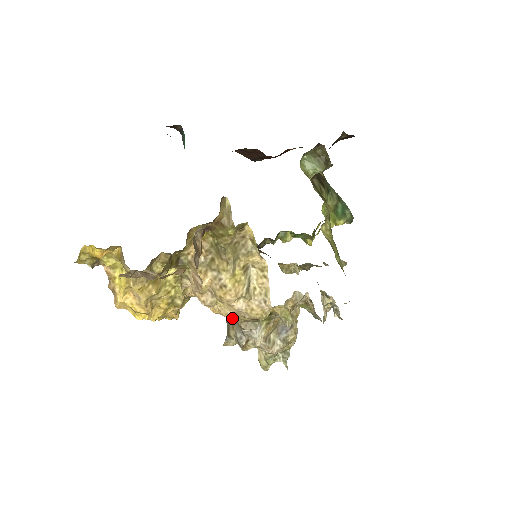
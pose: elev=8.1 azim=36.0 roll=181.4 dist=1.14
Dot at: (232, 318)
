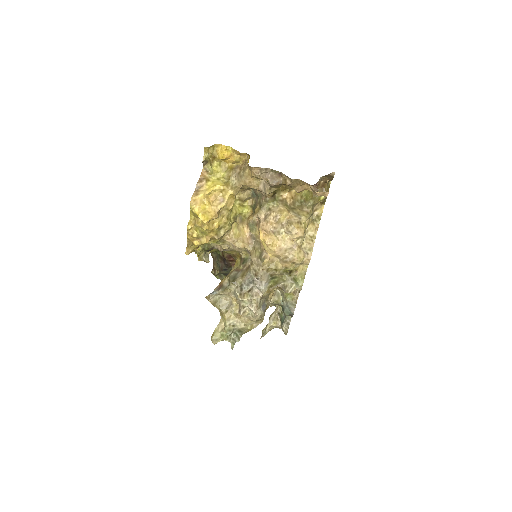
Dot at: (267, 259)
